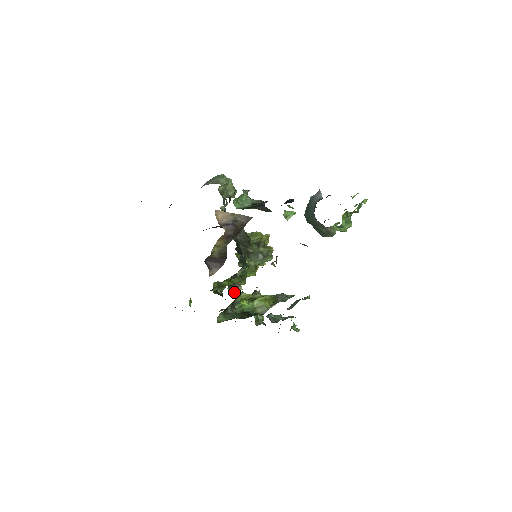
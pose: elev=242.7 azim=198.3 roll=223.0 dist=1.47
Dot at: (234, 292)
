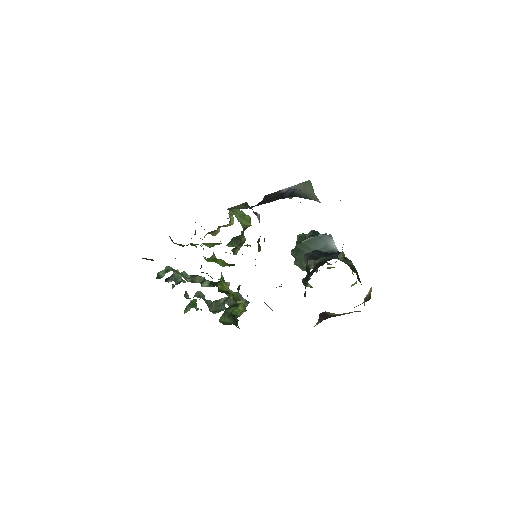
Dot at: occluded
